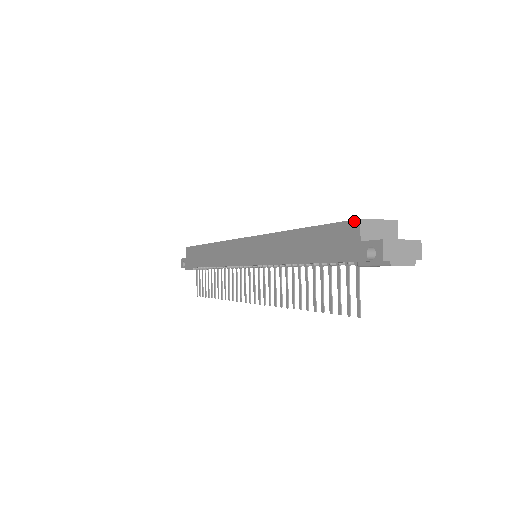
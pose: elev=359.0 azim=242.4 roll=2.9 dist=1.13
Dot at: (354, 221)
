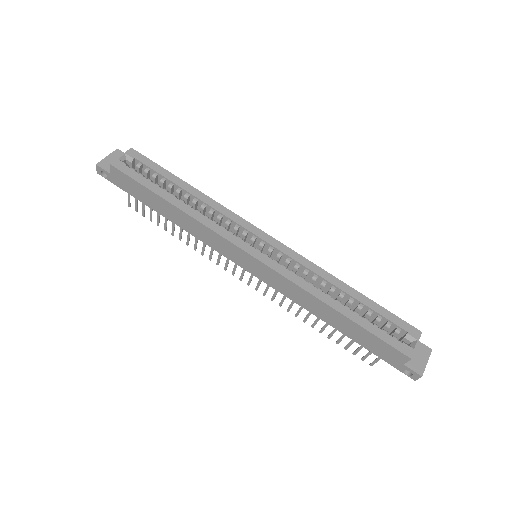
Dot at: (406, 356)
